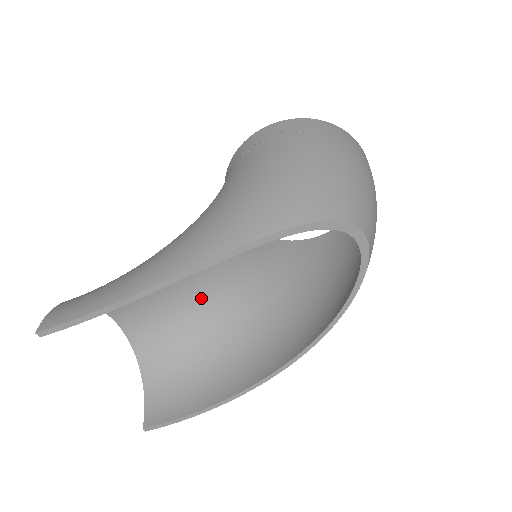
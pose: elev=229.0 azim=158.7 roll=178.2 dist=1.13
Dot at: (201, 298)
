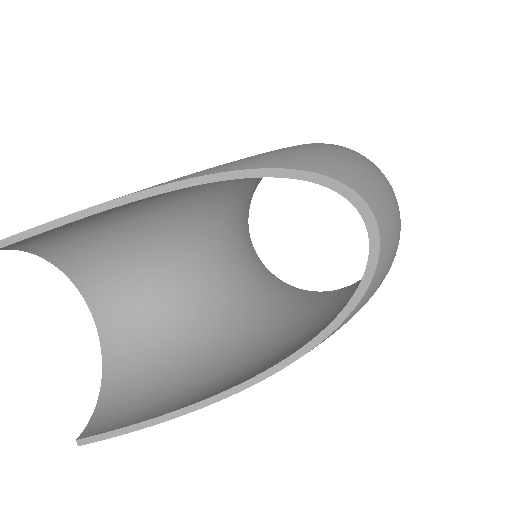
Dot at: (191, 305)
